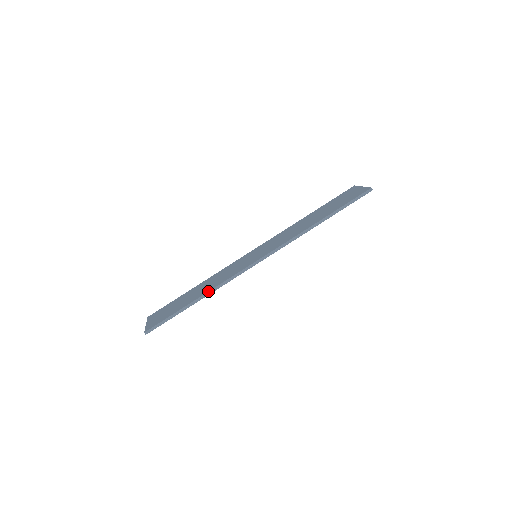
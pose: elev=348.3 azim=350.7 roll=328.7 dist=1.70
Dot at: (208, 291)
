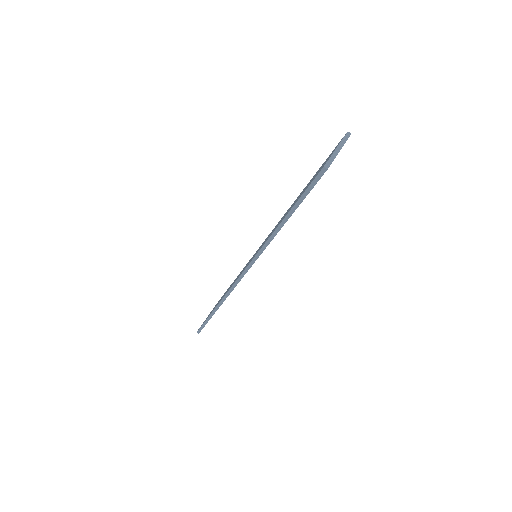
Dot at: (219, 302)
